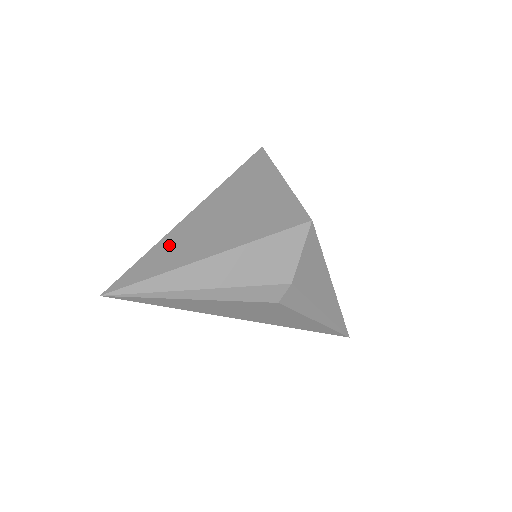
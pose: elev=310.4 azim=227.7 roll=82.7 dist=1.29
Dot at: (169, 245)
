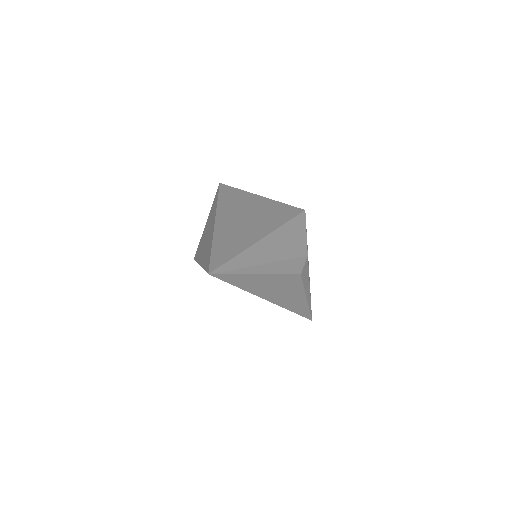
Dot at: (224, 239)
